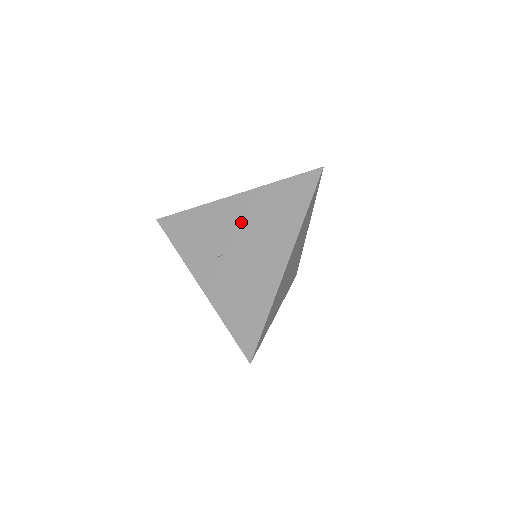
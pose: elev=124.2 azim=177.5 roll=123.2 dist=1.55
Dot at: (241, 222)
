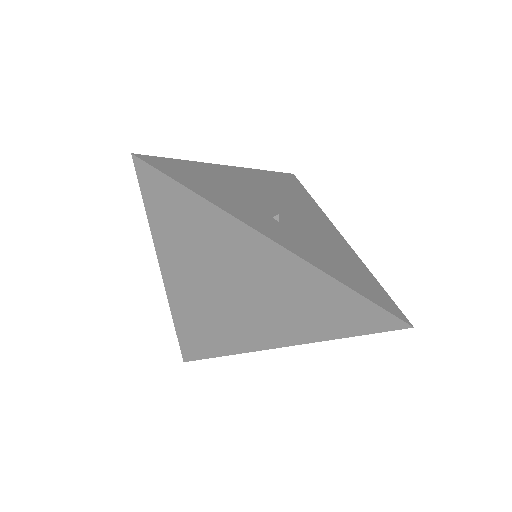
Dot at: (266, 191)
